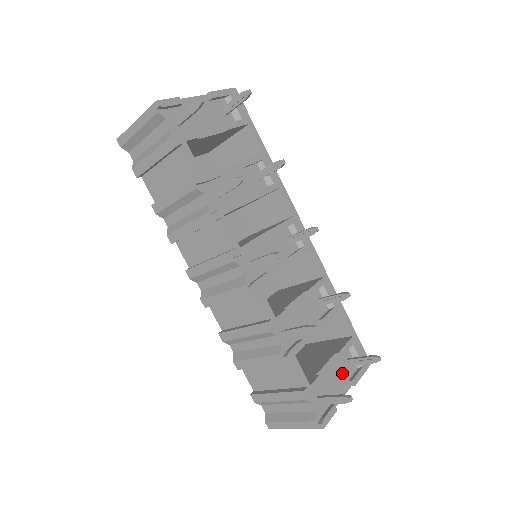
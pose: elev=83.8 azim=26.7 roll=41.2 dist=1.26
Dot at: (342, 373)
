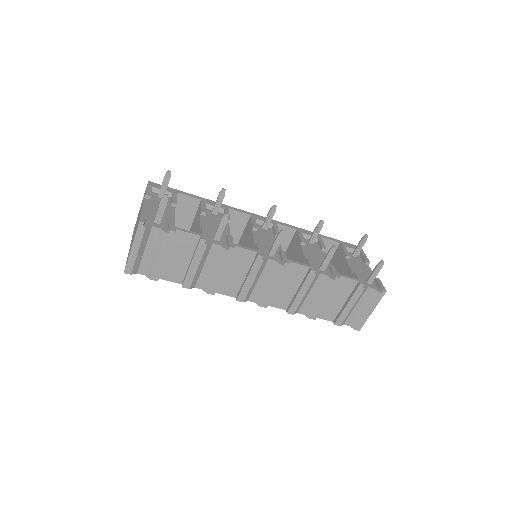
Dot at: (358, 263)
